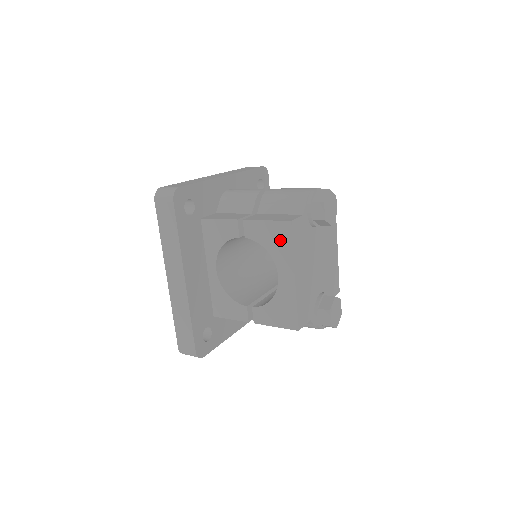
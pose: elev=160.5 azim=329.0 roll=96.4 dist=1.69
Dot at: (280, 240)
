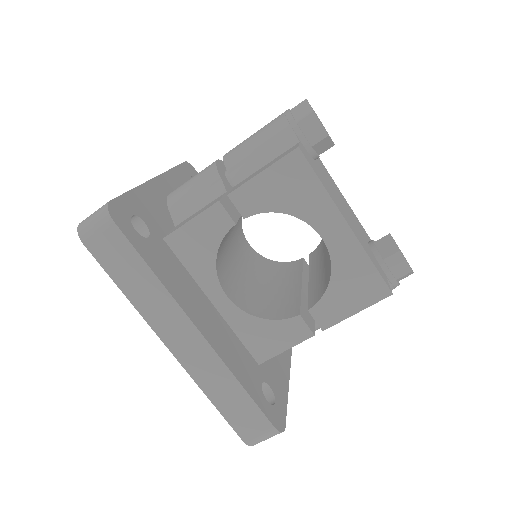
Dot at: (298, 185)
